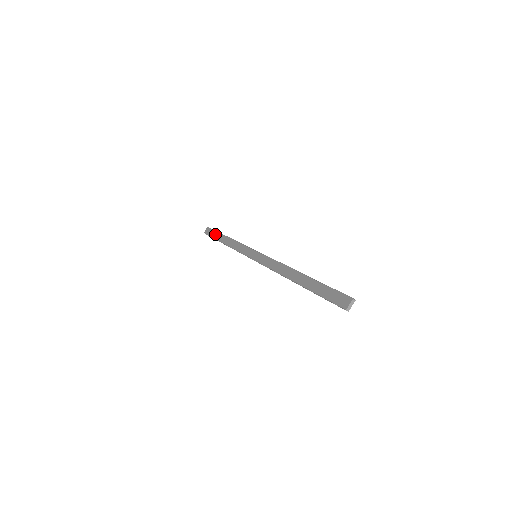
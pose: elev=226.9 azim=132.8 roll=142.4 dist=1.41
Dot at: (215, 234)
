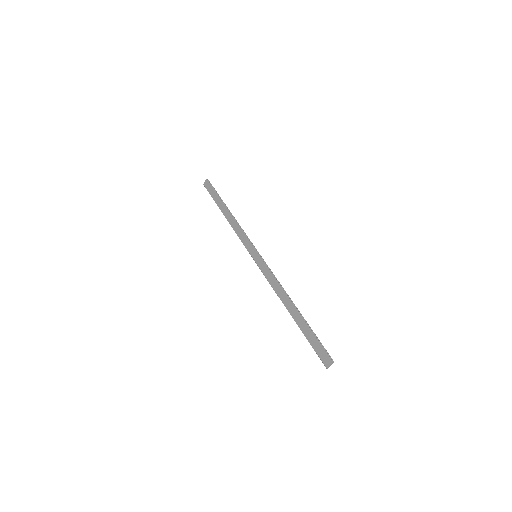
Dot at: (215, 197)
